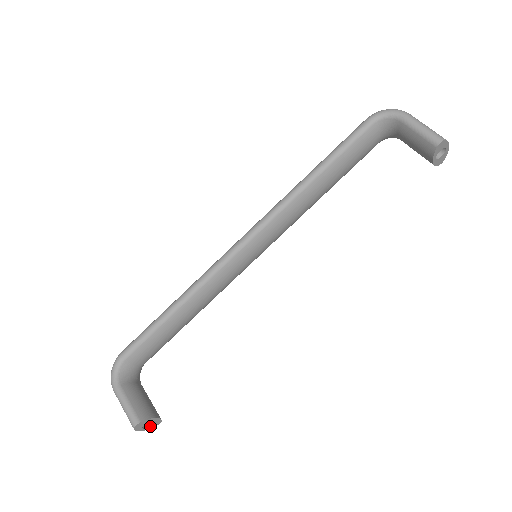
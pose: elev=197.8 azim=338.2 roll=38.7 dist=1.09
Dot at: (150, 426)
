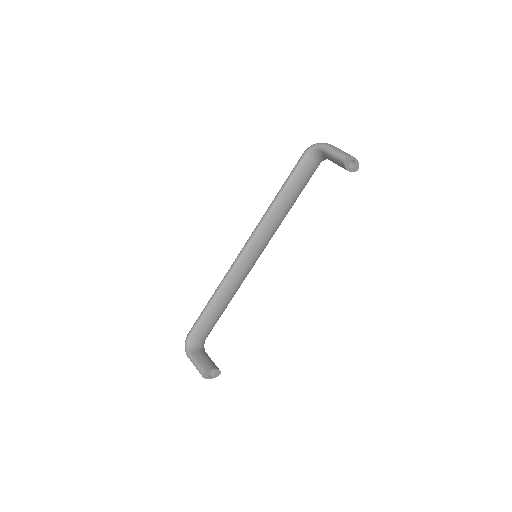
Dot at: (214, 376)
